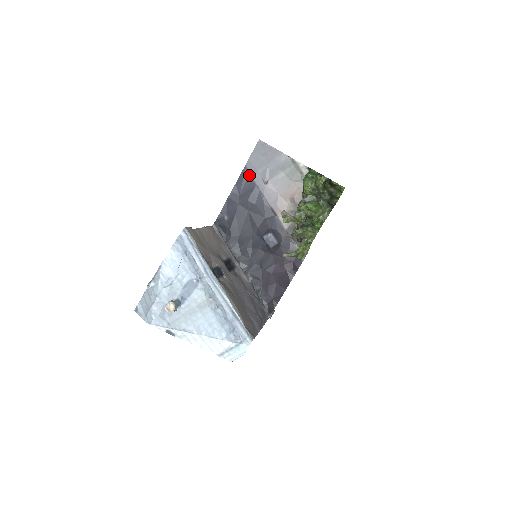
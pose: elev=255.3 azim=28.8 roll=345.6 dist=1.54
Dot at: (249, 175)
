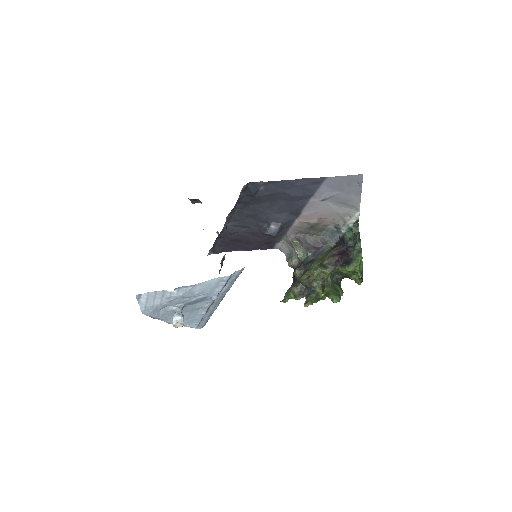
Dot at: (320, 184)
